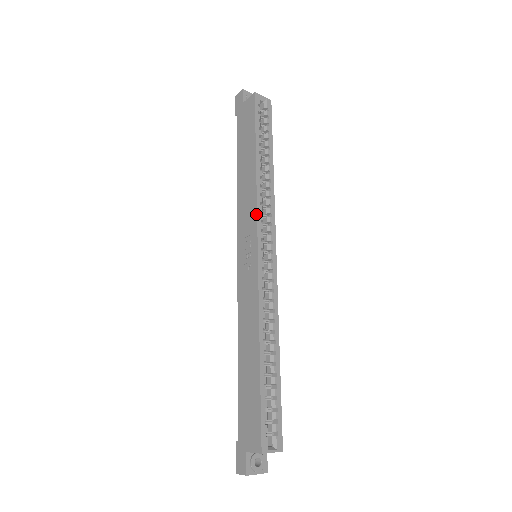
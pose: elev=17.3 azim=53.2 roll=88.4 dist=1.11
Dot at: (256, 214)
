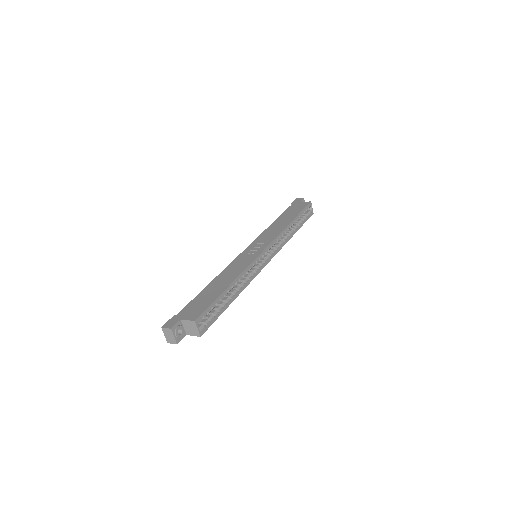
Dot at: (275, 238)
